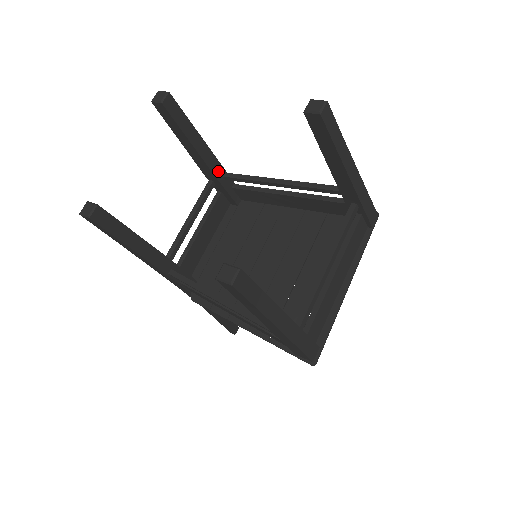
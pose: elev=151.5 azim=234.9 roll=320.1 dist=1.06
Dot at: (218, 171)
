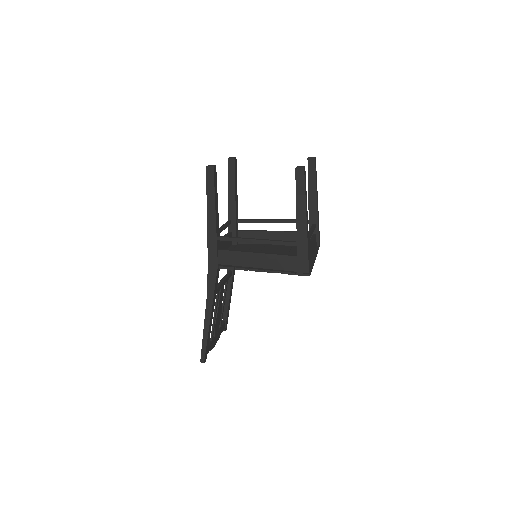
Dot at: (237, 214)
